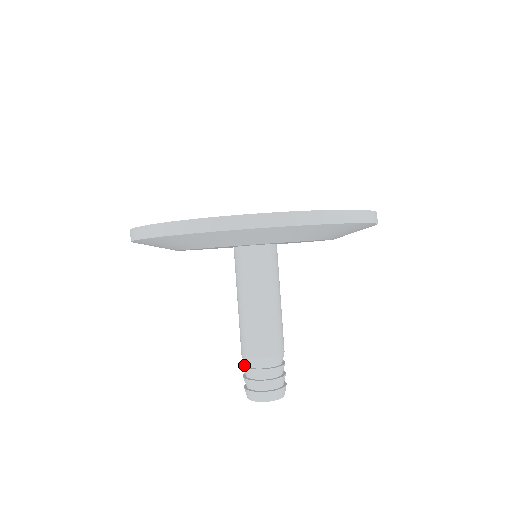
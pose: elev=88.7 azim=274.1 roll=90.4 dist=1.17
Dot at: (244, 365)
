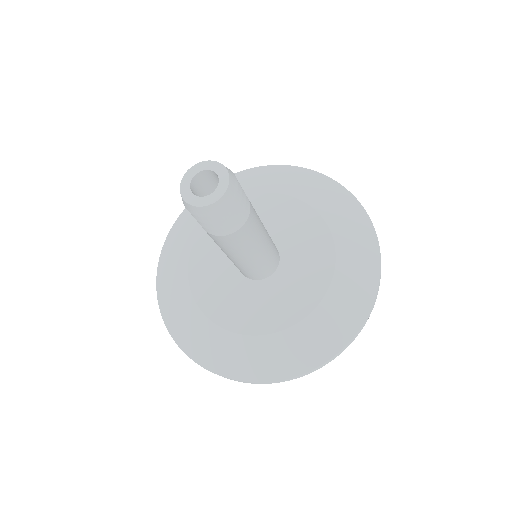
Dot at: occluded
